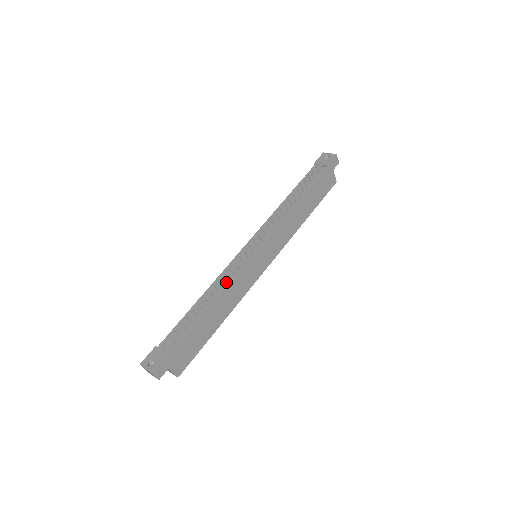
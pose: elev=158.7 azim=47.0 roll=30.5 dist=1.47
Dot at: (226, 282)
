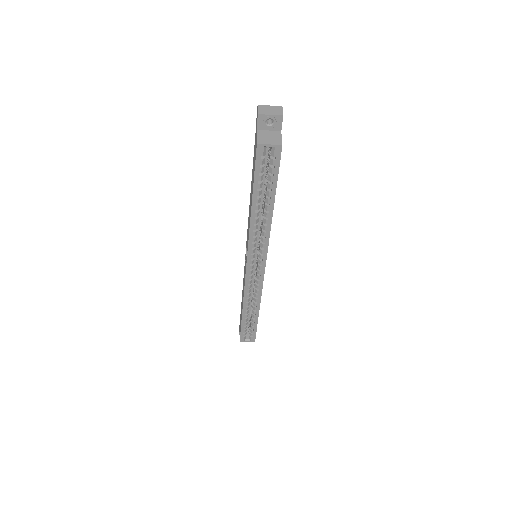
Dot at: occluded
